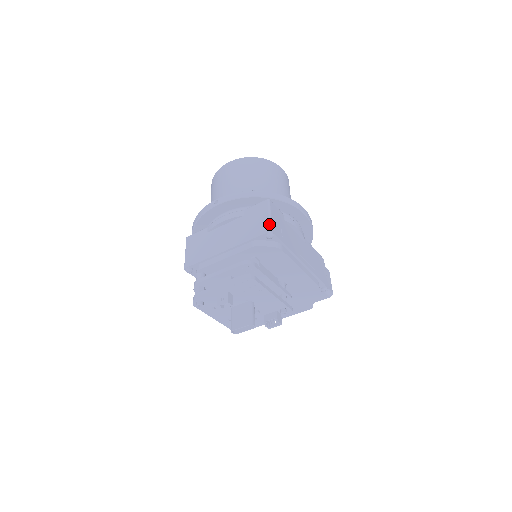
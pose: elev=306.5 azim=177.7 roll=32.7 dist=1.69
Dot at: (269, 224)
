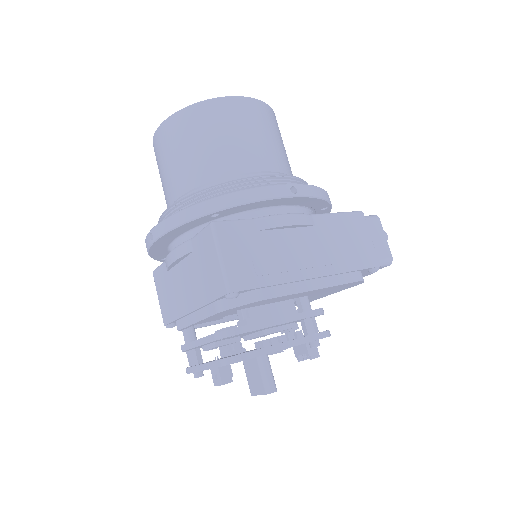
Dot at: (223, 279)
